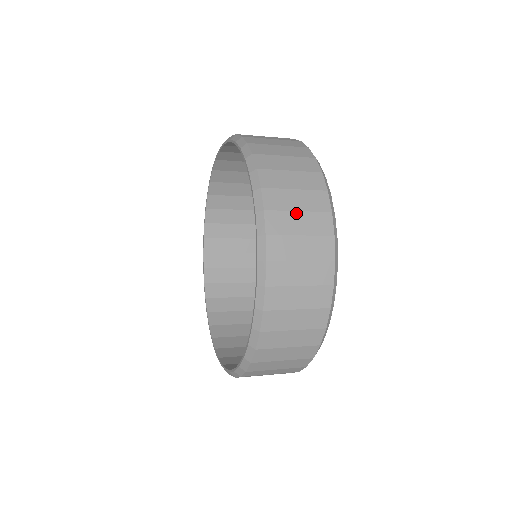
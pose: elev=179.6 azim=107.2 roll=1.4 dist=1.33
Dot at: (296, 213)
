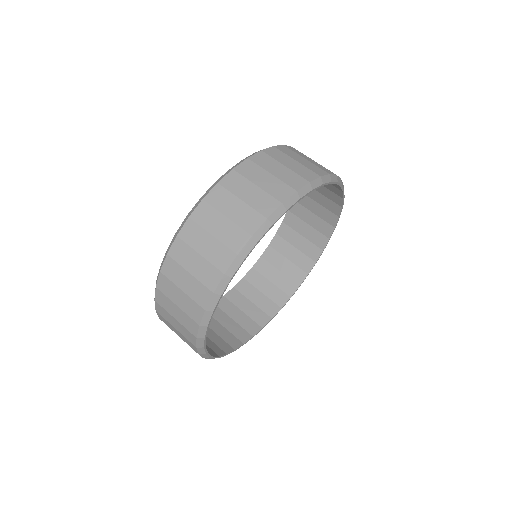
Dot at: occluded
